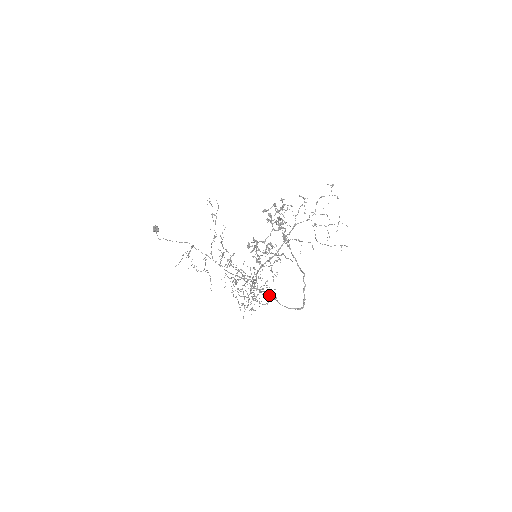
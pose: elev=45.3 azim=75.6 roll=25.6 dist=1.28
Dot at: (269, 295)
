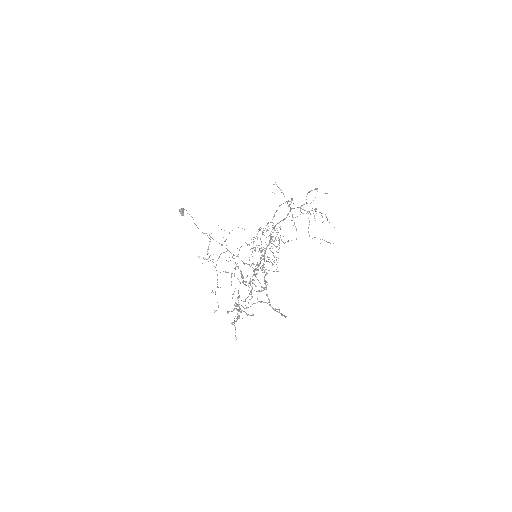
Dot at: (267, 294)
